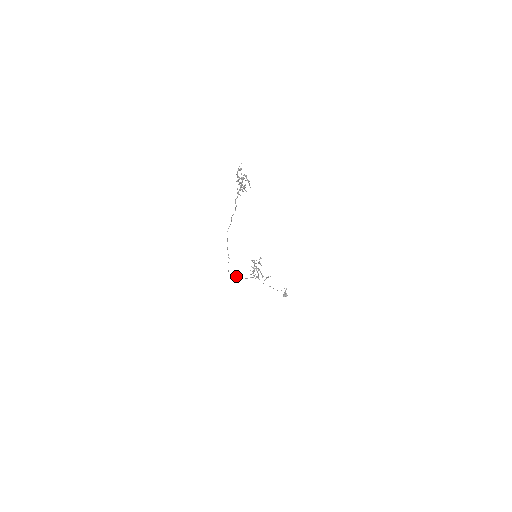
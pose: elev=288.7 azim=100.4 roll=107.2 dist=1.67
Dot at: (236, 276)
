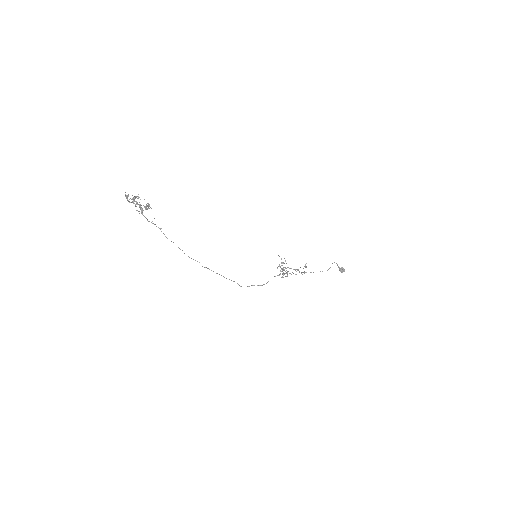
Dot at: occluded
